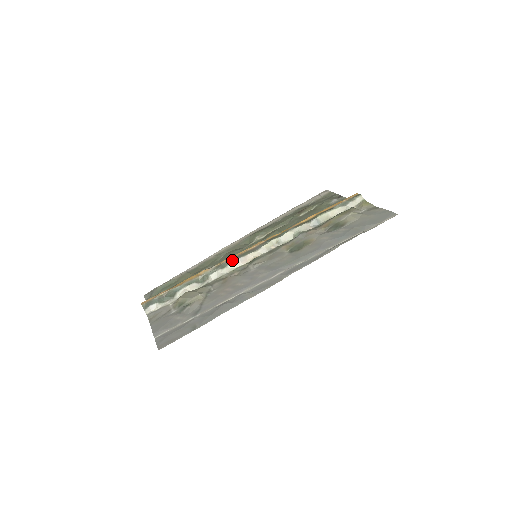
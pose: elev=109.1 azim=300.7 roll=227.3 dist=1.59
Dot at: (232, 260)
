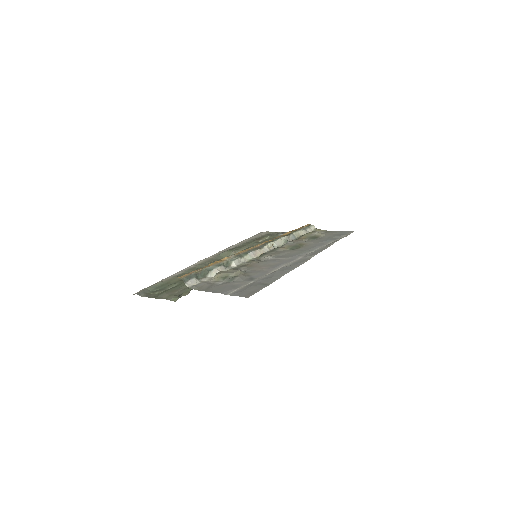
Dot at: (246, 252)
